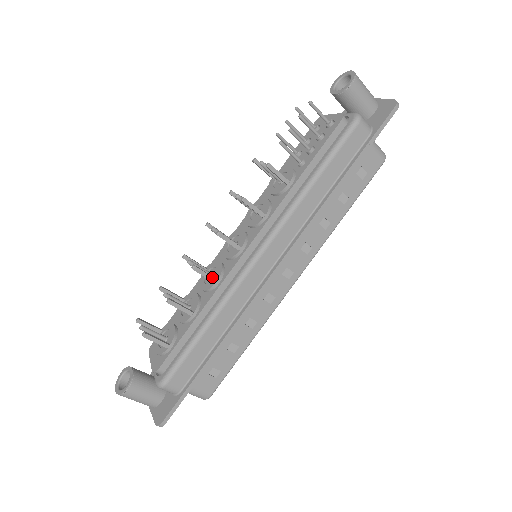
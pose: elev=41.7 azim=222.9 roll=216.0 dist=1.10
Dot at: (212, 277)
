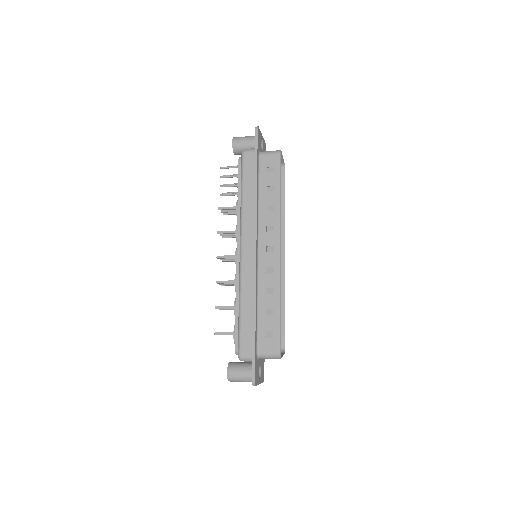
Dot at: (230, 281)
